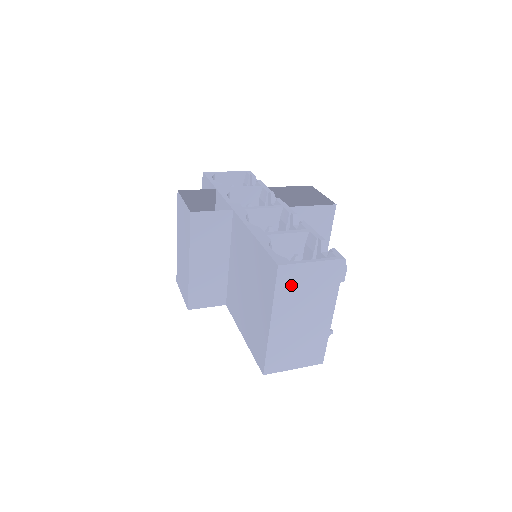
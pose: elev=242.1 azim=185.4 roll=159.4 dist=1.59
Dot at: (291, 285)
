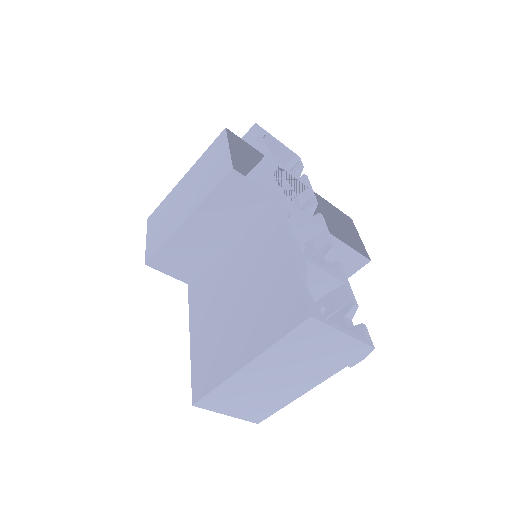
Dot at: (303, 342)
